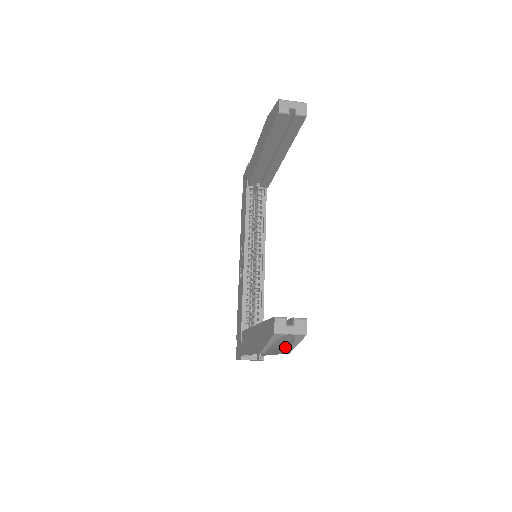
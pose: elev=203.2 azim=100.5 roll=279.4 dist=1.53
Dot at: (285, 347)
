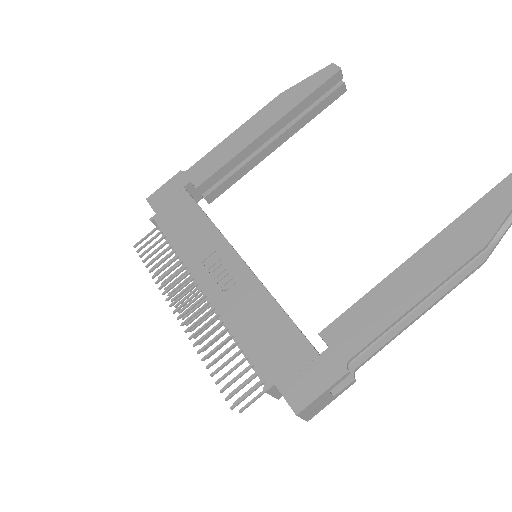
Dot at: (479, 255)
